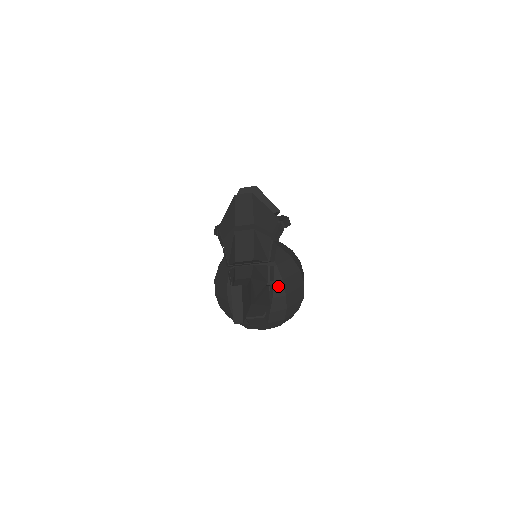
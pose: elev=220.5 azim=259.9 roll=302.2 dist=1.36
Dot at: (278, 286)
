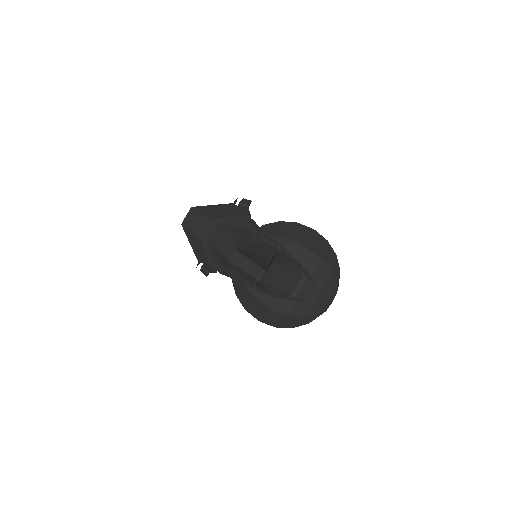
Dot at: (291, 248)
